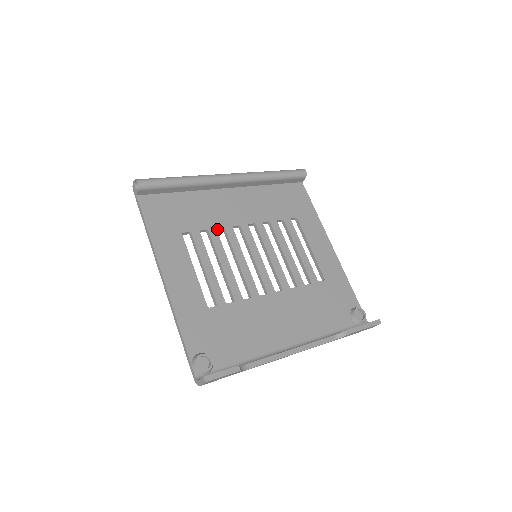
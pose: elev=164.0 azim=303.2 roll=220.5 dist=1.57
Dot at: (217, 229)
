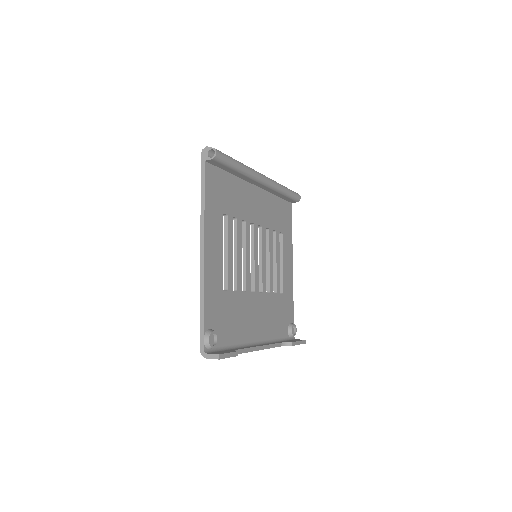
Dot at: occluded
